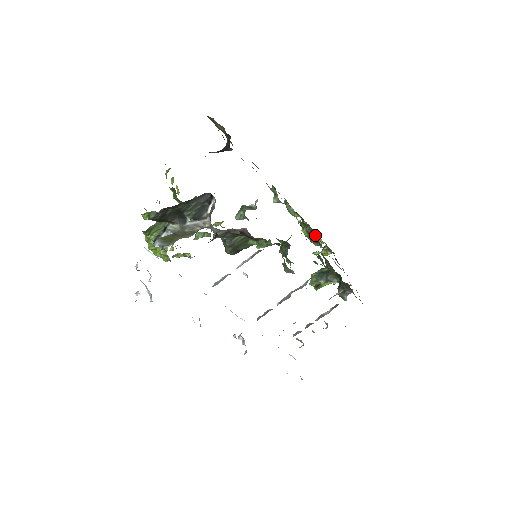
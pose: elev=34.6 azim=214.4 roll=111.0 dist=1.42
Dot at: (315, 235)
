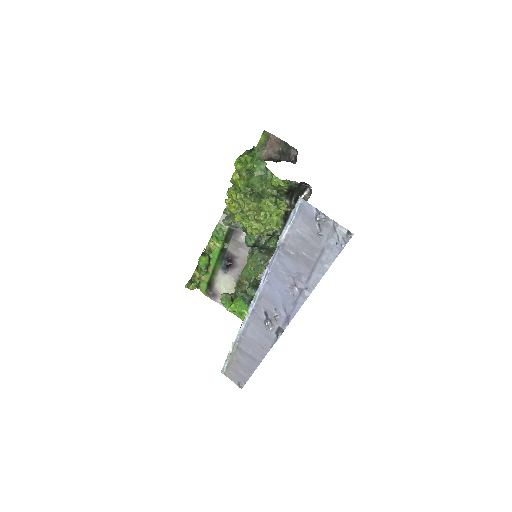
Dot at: (210, 264)
